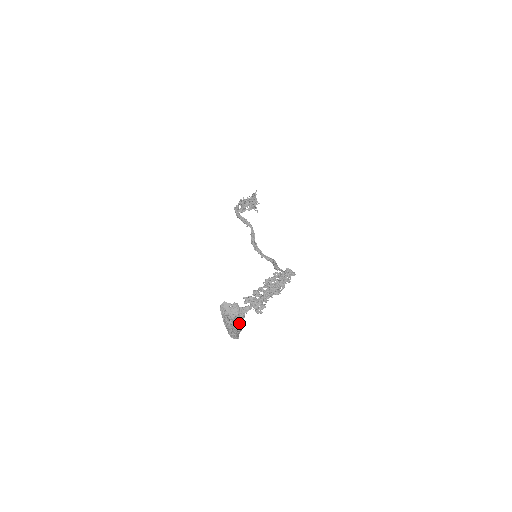
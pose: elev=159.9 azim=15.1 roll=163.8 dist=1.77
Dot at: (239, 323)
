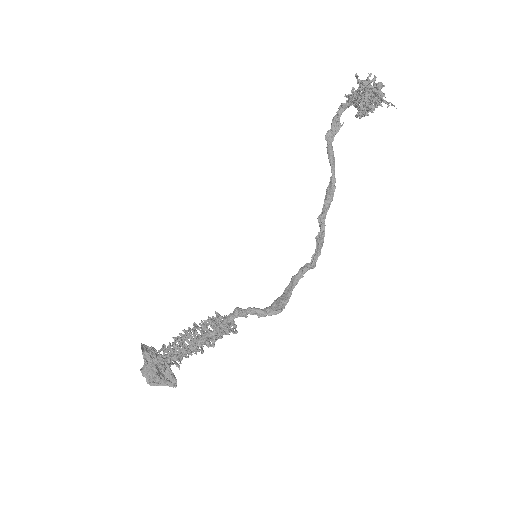
Dot at: (154, 375)
